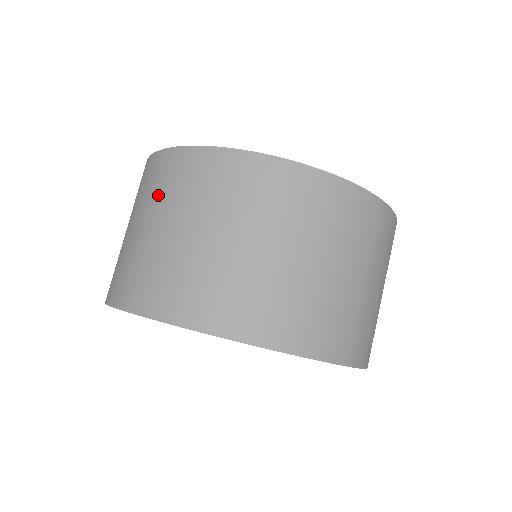
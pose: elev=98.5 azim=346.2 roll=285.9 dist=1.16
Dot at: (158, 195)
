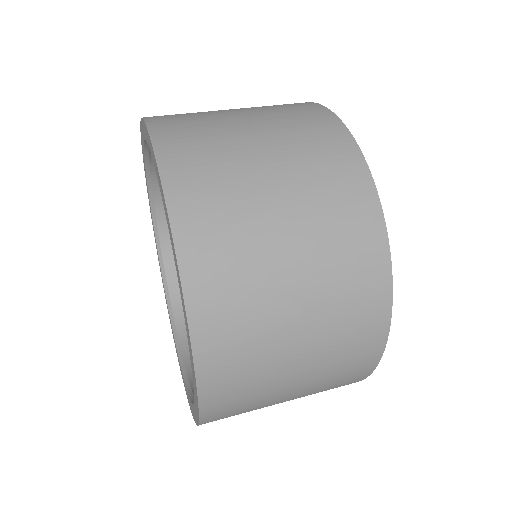
Dot at: occluded
